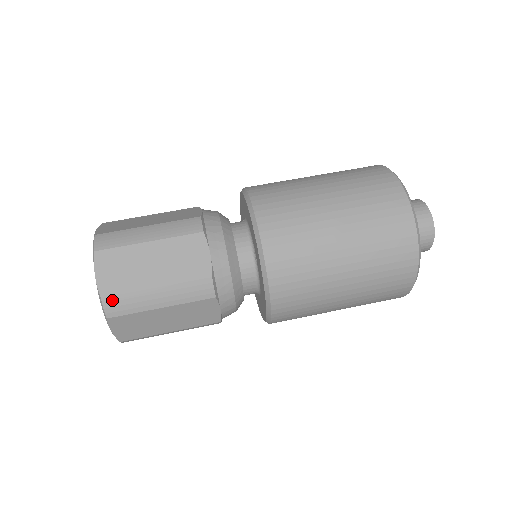
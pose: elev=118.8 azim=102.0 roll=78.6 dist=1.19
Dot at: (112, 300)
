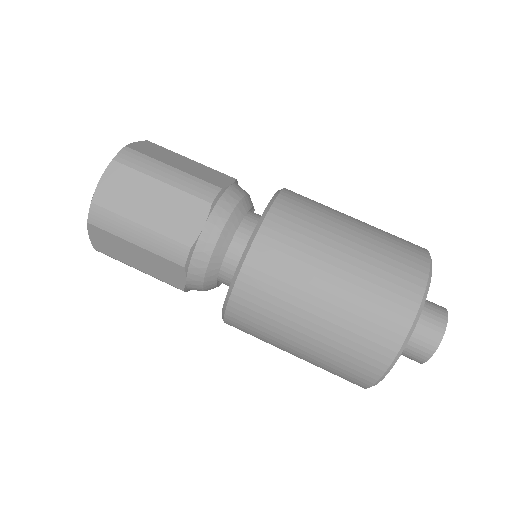
Dot at: (103, 253)
